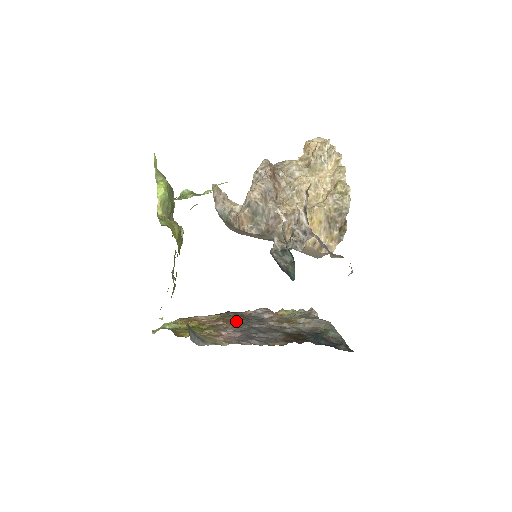
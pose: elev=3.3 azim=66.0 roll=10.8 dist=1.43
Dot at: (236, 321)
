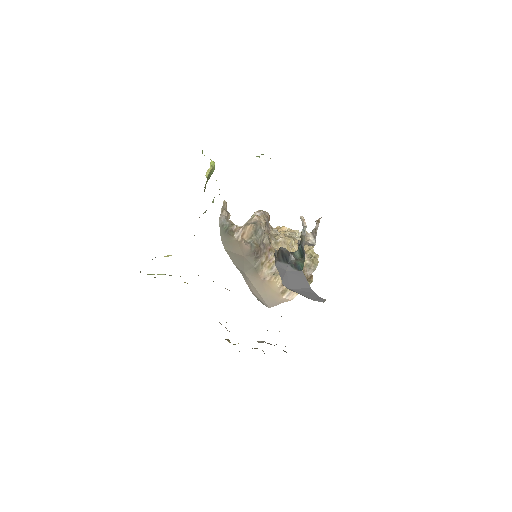
Dot at: occluded
